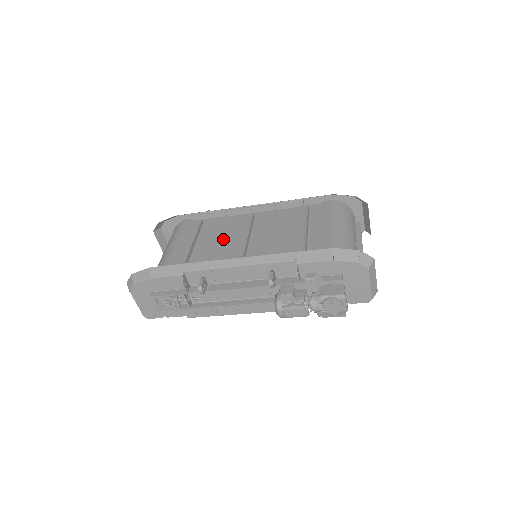
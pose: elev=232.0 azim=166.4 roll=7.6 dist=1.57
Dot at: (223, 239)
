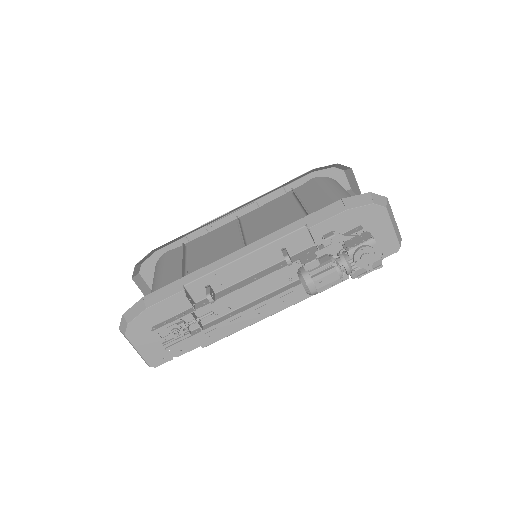
Dot at: (214, 248)
